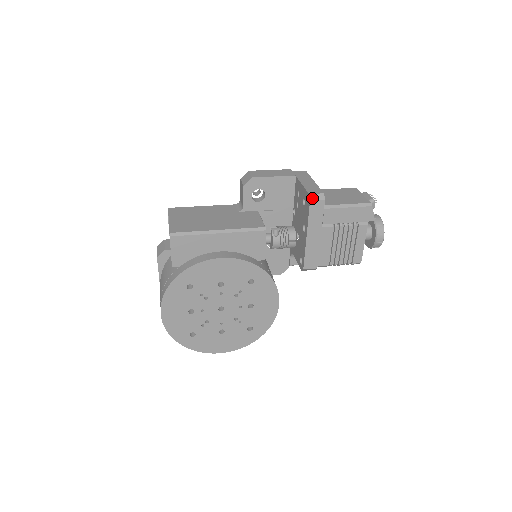
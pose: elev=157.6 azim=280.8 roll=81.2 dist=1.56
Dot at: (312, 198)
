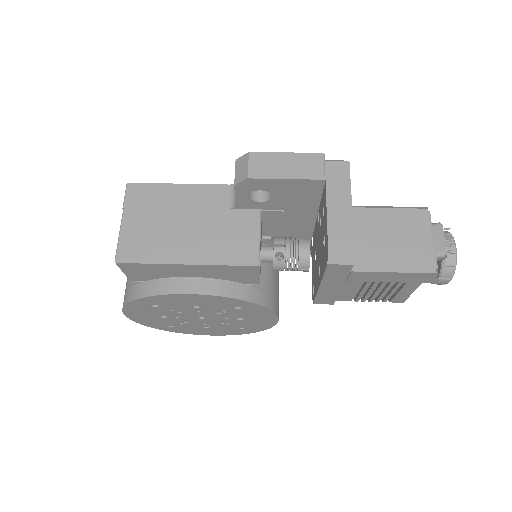
Dot at: (332, 260)
